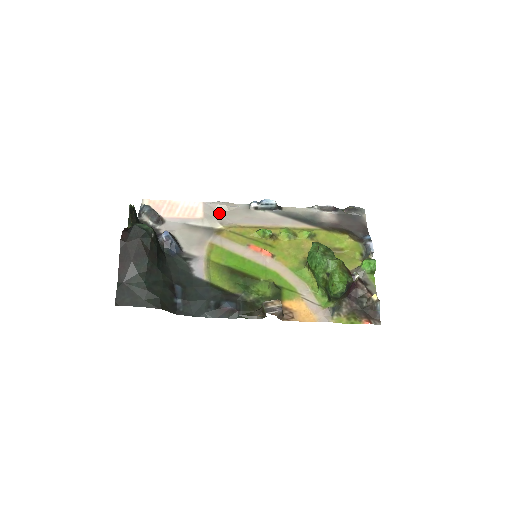
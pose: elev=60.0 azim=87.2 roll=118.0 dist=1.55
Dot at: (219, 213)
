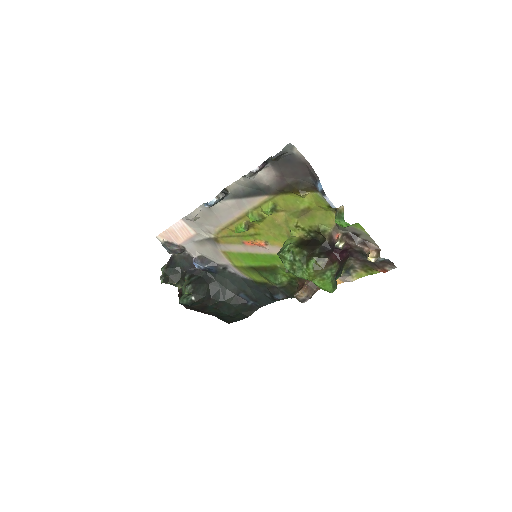
Dot at: (199, 223)
